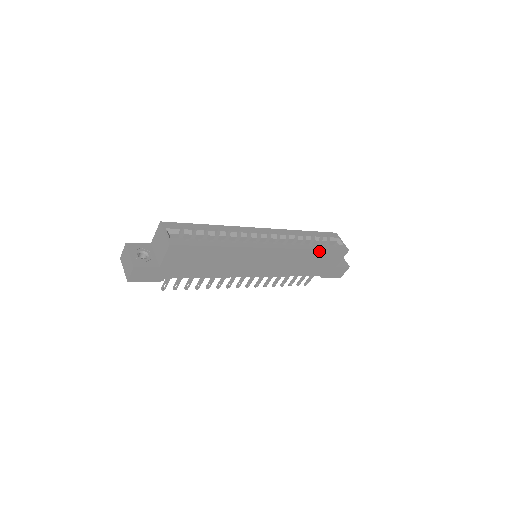
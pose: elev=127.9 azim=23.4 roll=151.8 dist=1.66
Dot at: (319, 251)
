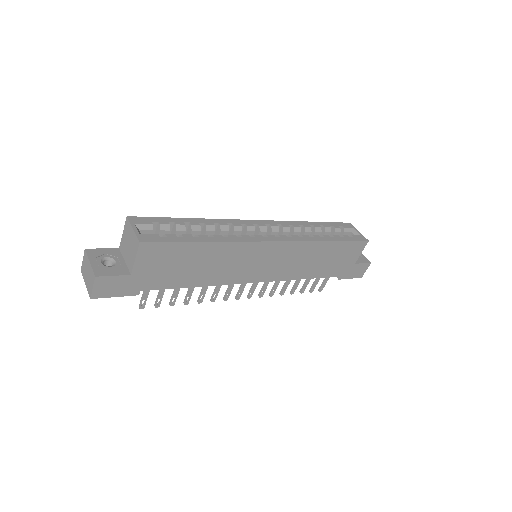
Dot at: (333, 243)
